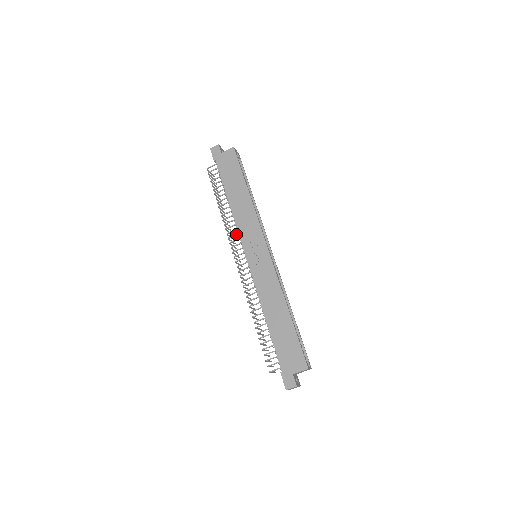
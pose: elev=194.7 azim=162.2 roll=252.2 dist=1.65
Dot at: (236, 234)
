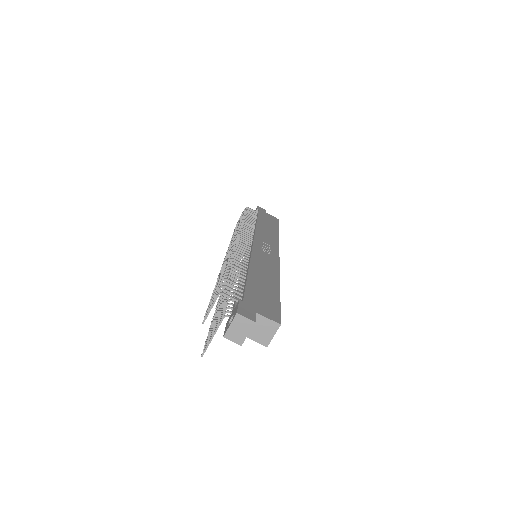
Dot at: occluded
